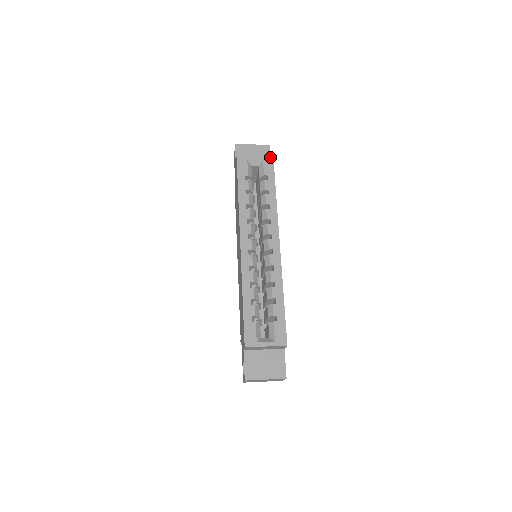
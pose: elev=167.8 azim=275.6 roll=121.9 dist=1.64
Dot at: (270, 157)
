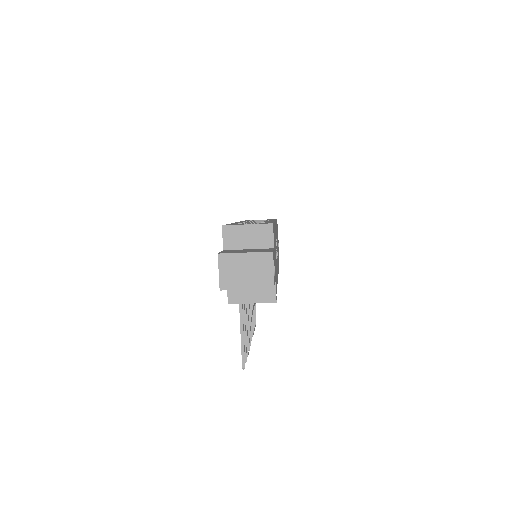
Dot at: occluded
